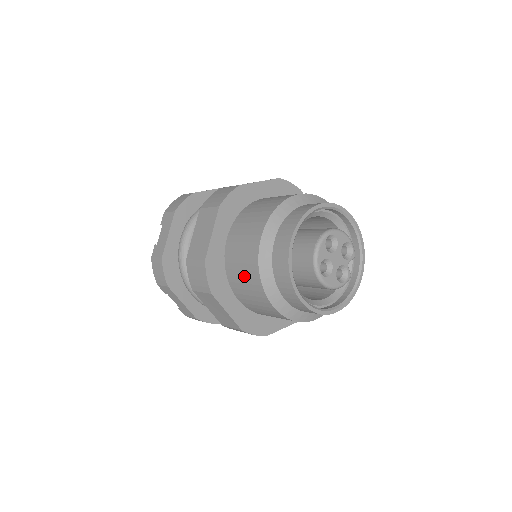
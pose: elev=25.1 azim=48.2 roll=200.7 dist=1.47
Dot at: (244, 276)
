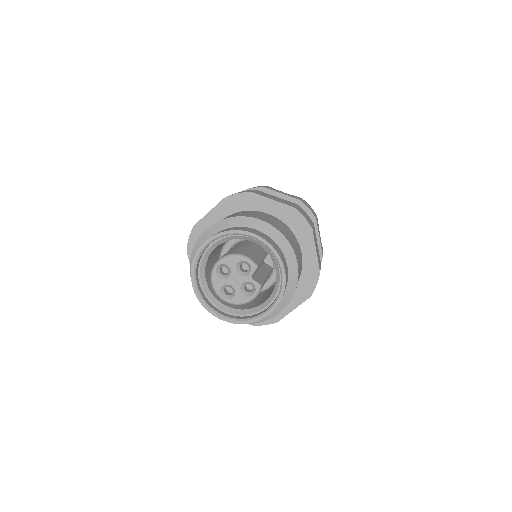
Dot at: occluded
